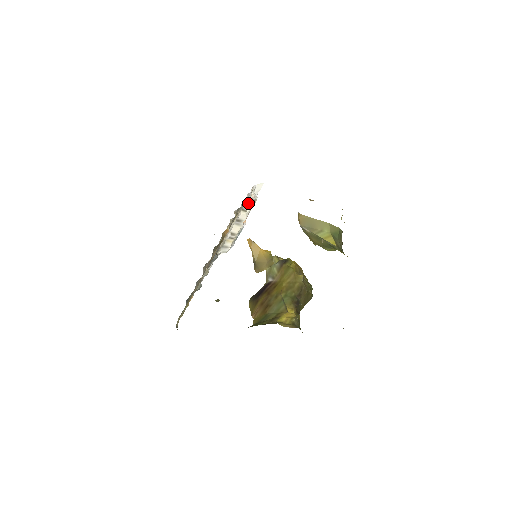
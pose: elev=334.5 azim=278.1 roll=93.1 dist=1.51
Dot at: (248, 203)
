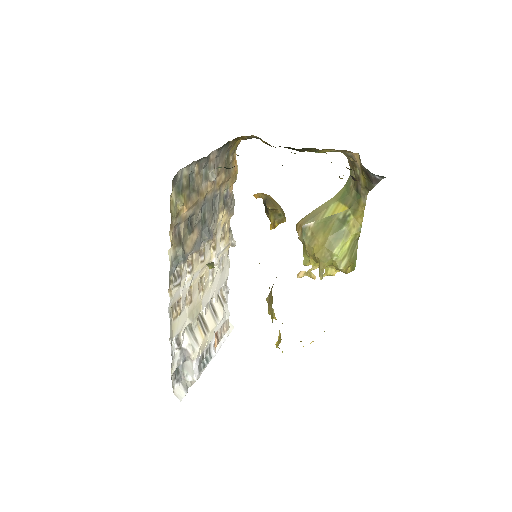
Dot at: (225, 299)
